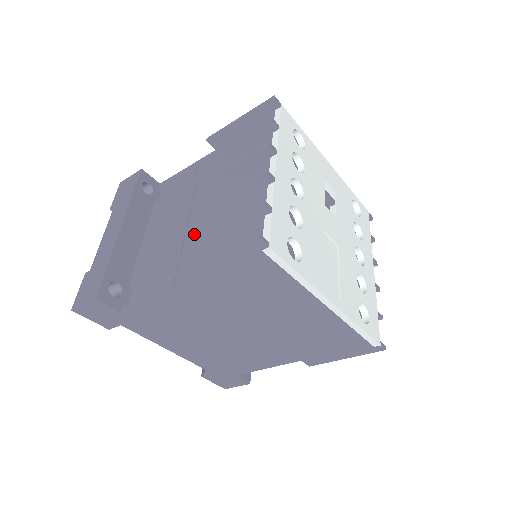
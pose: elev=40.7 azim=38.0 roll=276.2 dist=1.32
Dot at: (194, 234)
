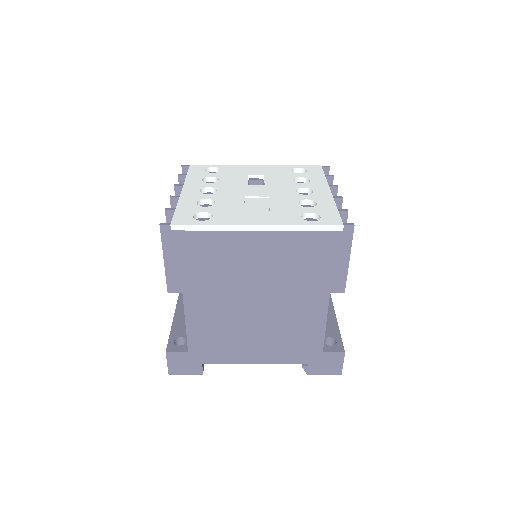
Dot at: occluded
